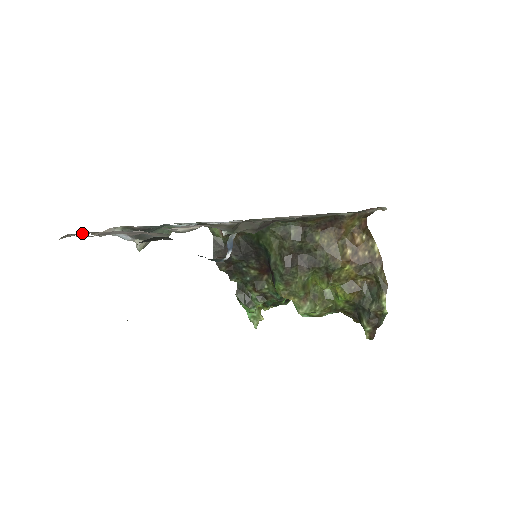
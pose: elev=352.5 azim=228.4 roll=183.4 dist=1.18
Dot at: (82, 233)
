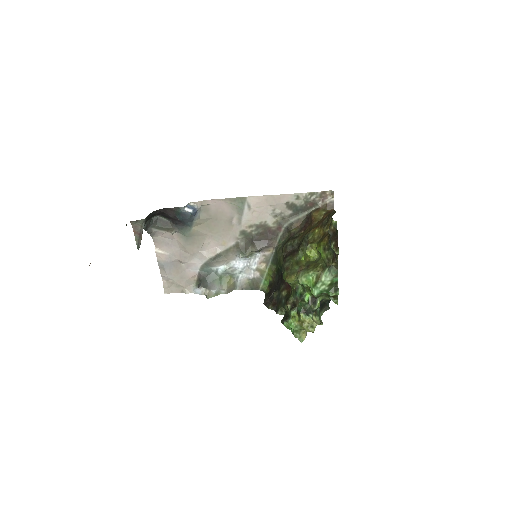
Dot at: (175, 289)
